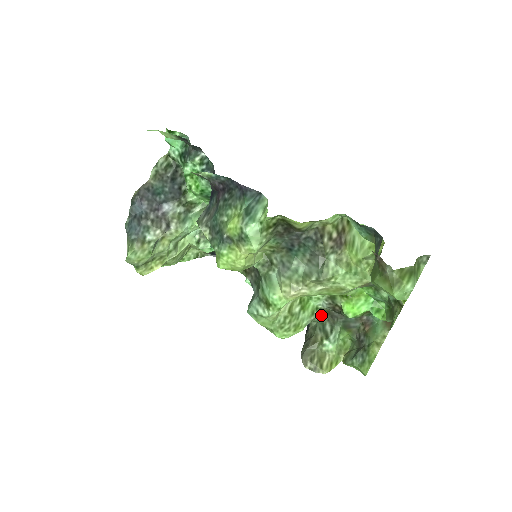
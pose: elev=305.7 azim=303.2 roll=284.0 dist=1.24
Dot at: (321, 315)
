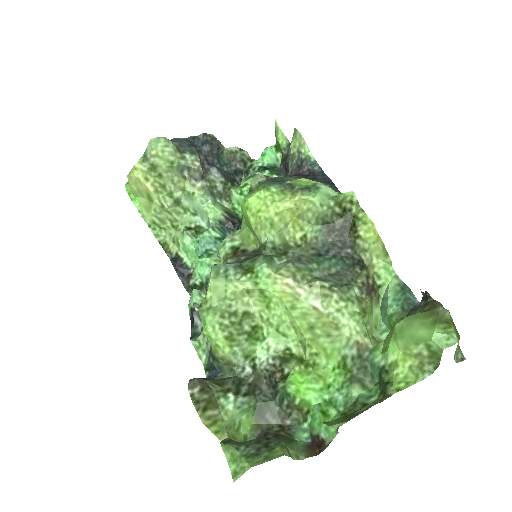
Dot at: (248, 372)
